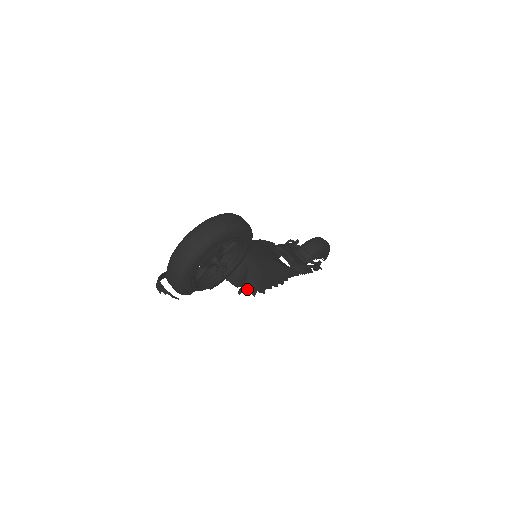
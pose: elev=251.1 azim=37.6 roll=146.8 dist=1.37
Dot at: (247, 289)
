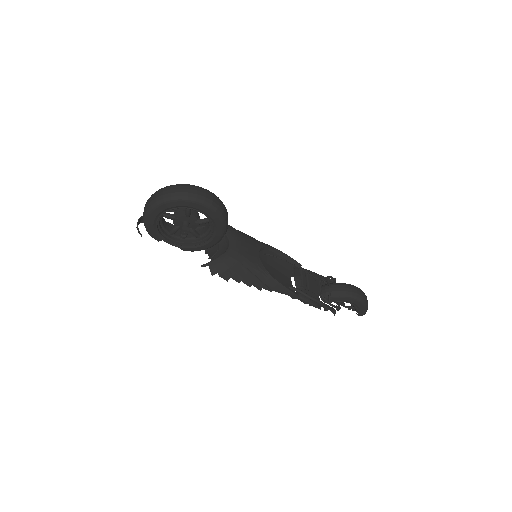
Dot at: (210, 266)
